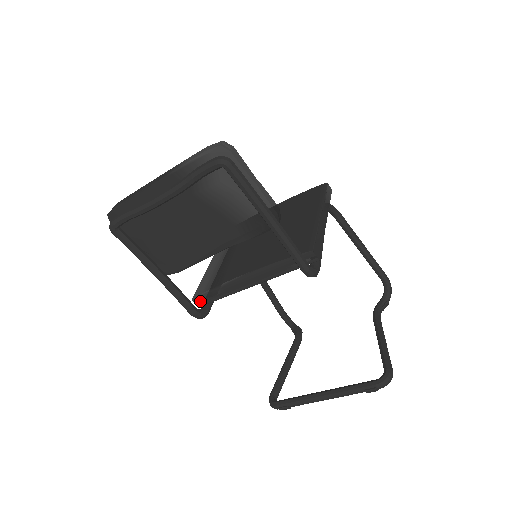
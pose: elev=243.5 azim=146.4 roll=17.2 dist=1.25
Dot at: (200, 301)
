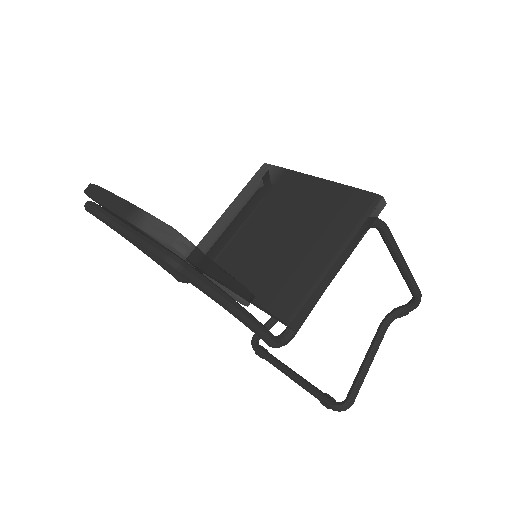
Dot at: occluded
